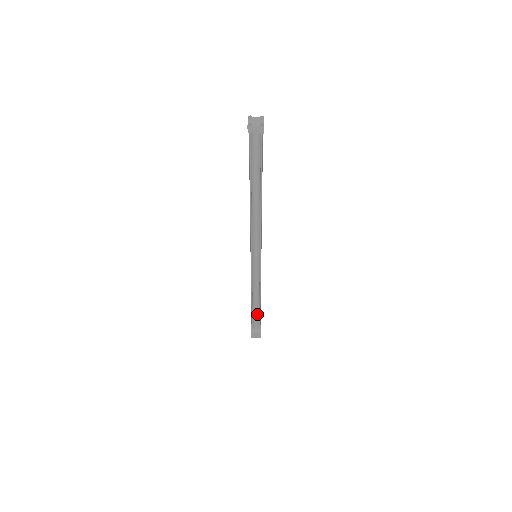
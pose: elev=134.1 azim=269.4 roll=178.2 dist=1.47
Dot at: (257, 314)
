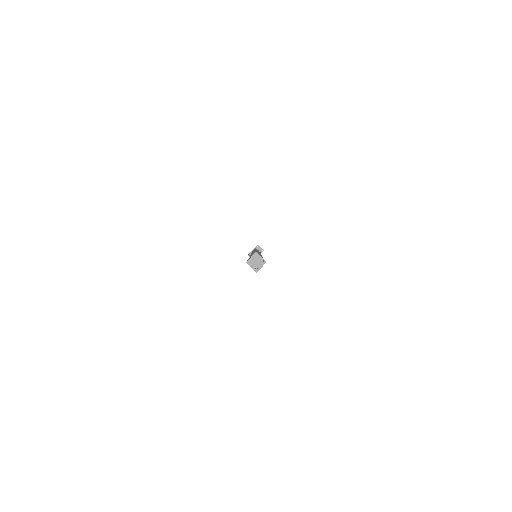
Dot at: occluded
